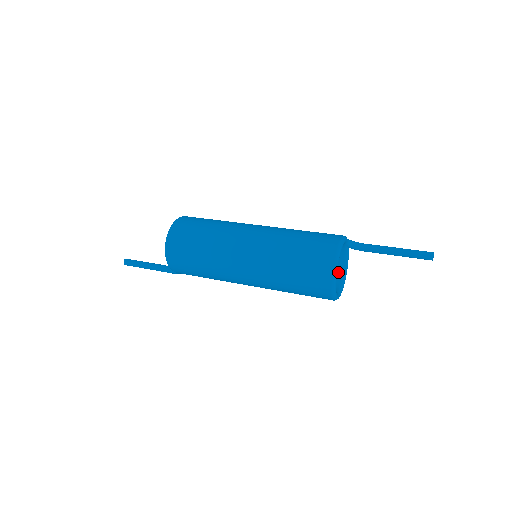
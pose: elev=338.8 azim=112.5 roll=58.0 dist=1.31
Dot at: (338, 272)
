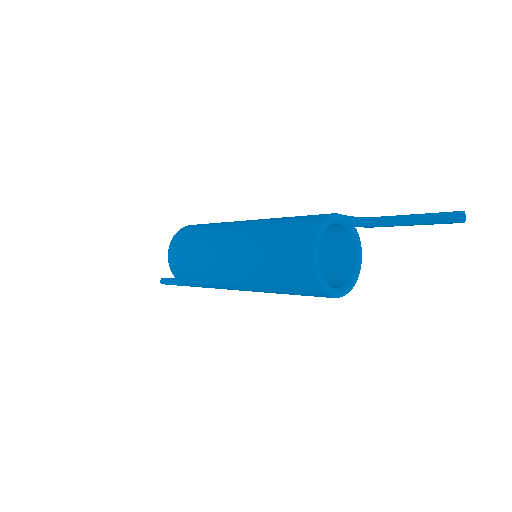
Dot at: (349, 259)
